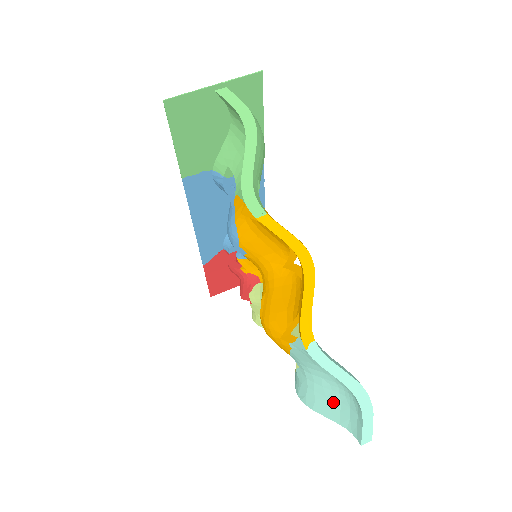
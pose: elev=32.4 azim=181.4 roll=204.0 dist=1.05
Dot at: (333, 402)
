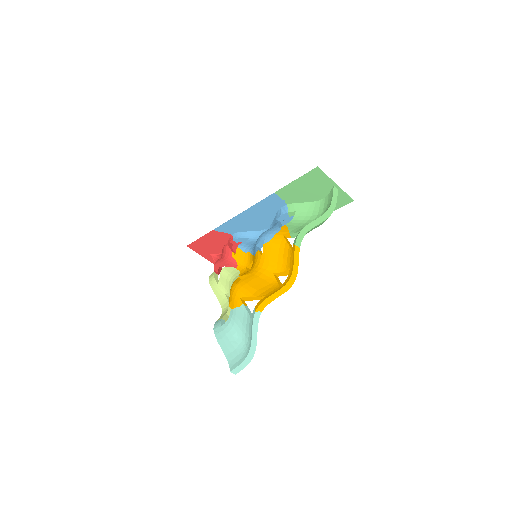
Dot at: (232, 346)
